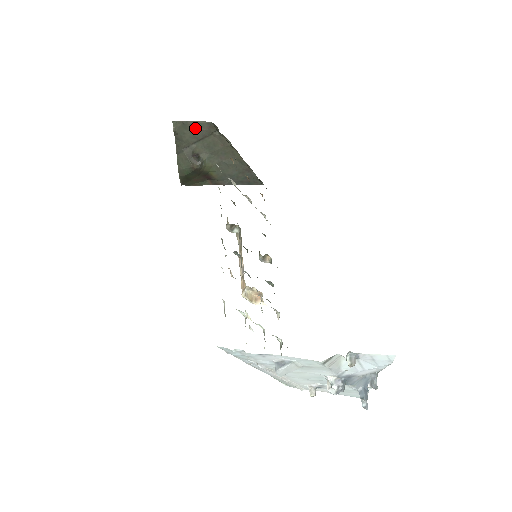
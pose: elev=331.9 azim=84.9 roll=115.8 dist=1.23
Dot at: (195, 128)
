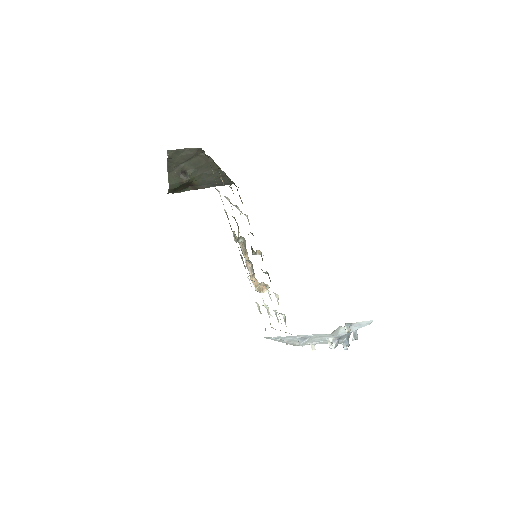
Dot at: (185, 153)
